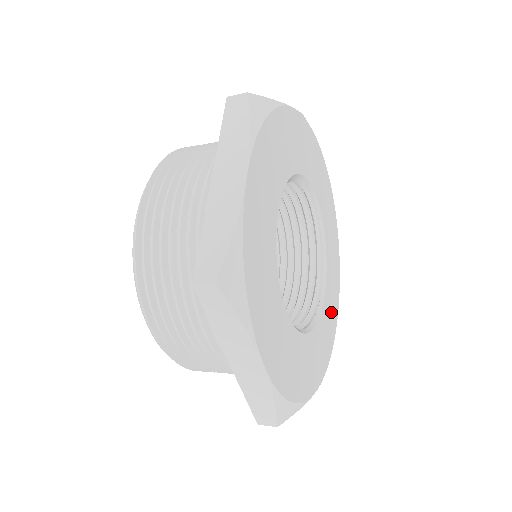
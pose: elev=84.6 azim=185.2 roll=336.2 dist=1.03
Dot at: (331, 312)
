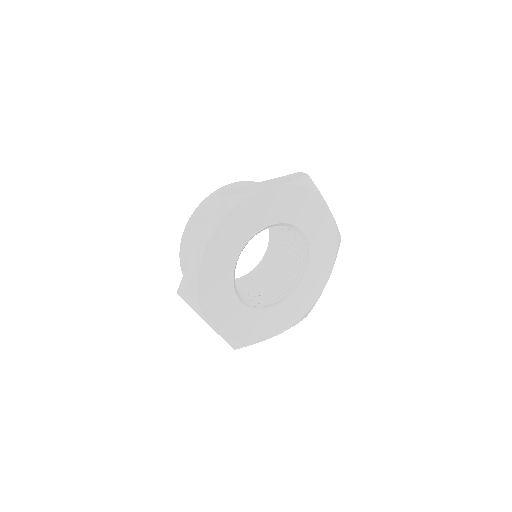
Dot at: (262, 327)
